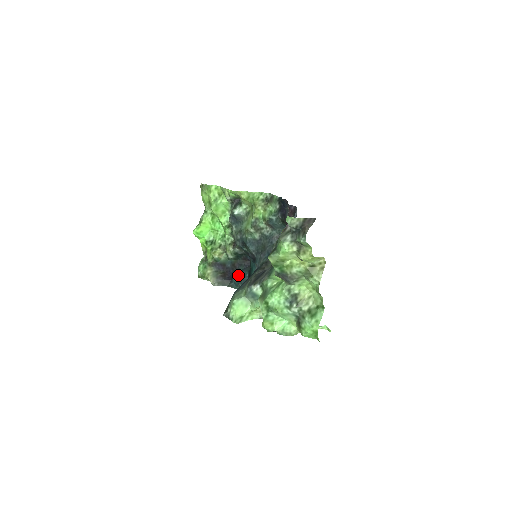
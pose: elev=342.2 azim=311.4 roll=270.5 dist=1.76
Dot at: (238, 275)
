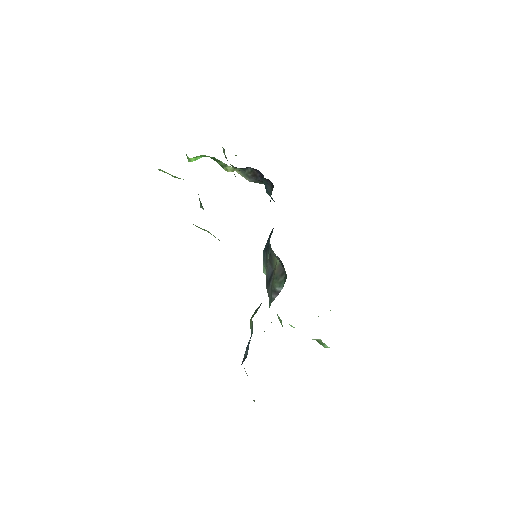
Dot at: occluded
